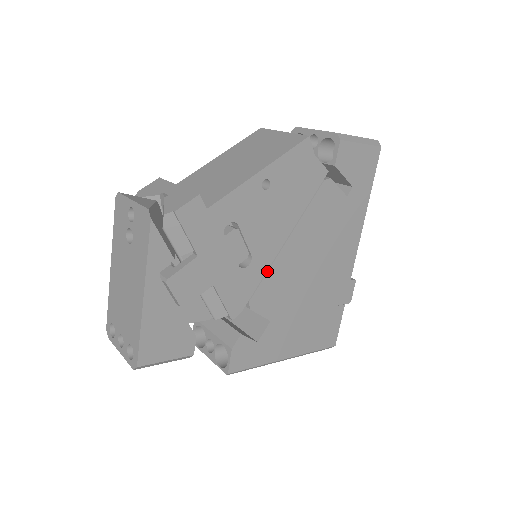
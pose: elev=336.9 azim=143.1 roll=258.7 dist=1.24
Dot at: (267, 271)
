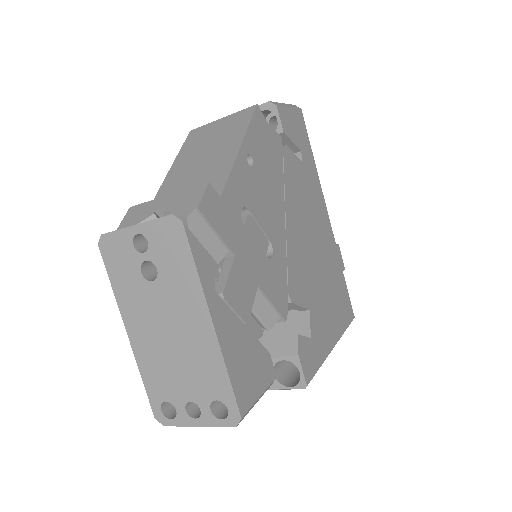
Dot at: (286, 255)
